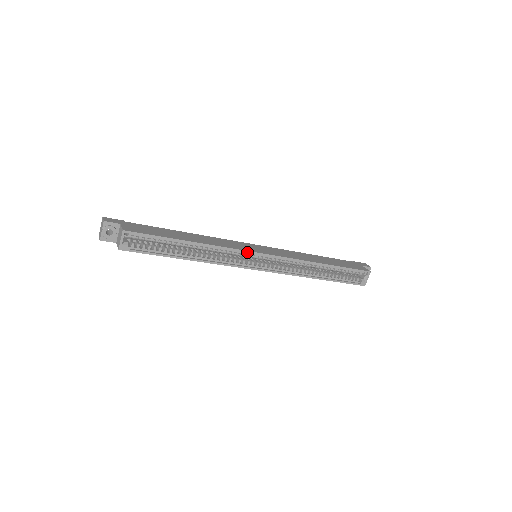
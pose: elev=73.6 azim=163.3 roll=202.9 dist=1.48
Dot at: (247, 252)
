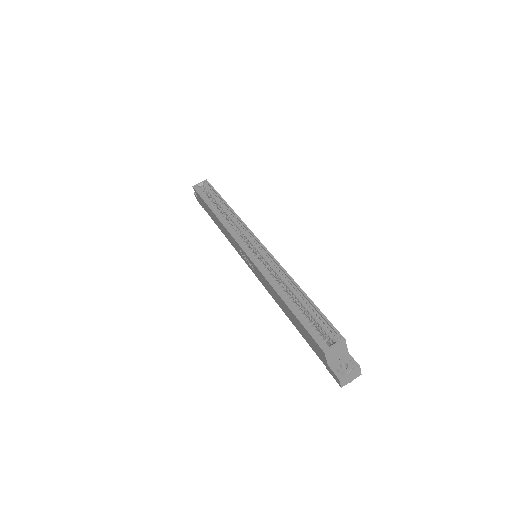
Dot at: (250, 231)
